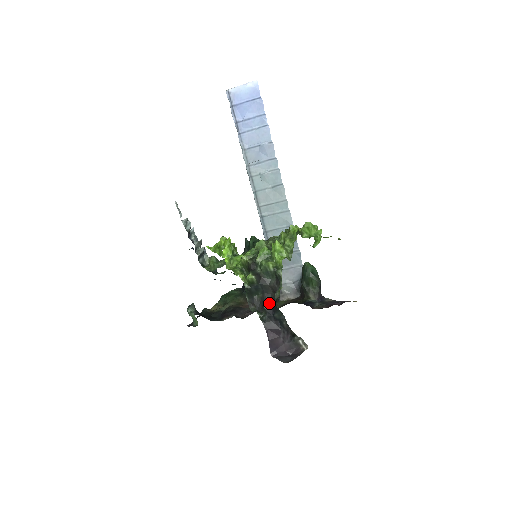
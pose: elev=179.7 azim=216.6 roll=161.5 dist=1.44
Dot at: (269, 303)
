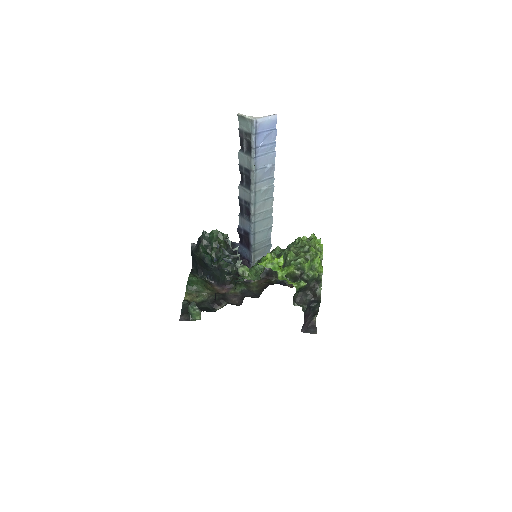
Dot at: (308, 298)
